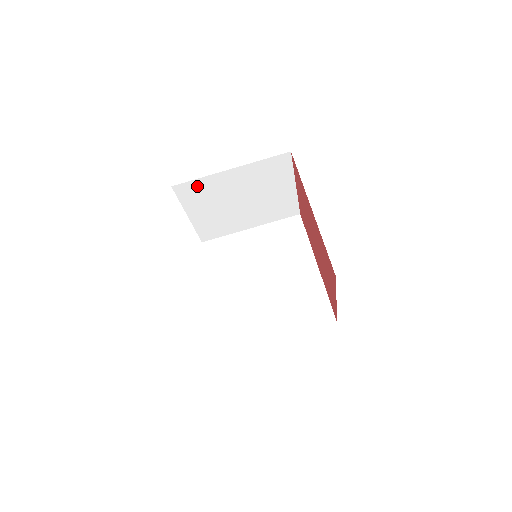
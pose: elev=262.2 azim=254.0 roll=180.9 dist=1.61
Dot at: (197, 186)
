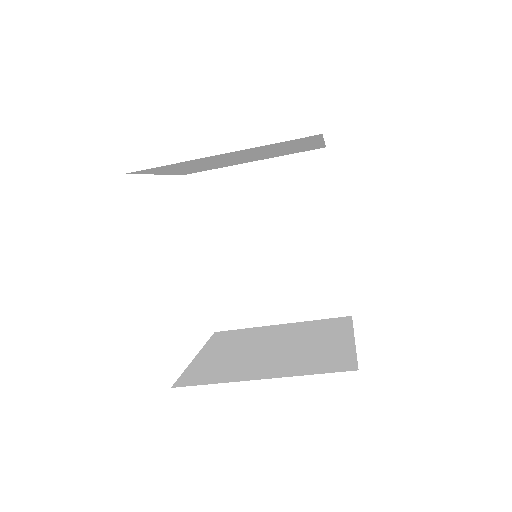
Dot at: (166, 166)
